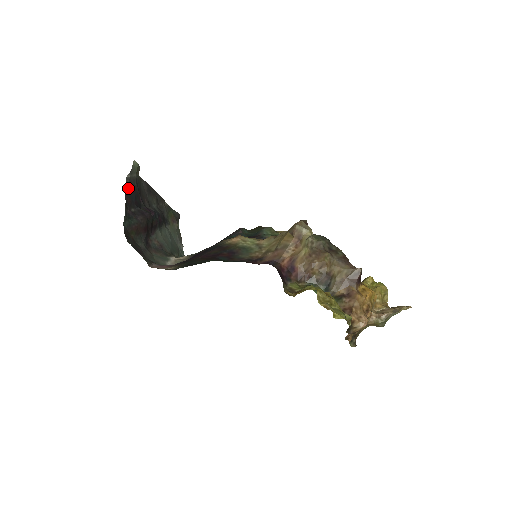
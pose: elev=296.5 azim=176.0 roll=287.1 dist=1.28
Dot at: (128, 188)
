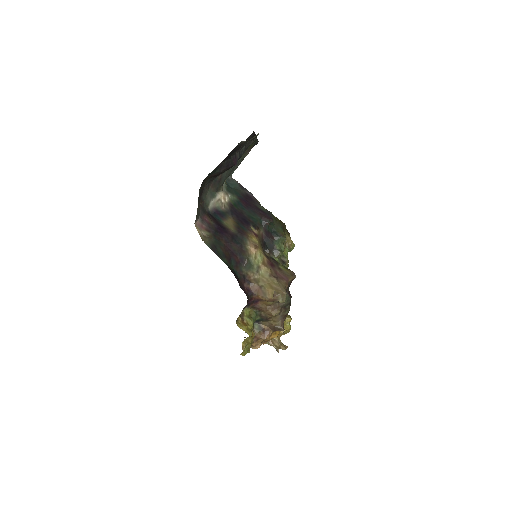
Dot at: (235, 148)
